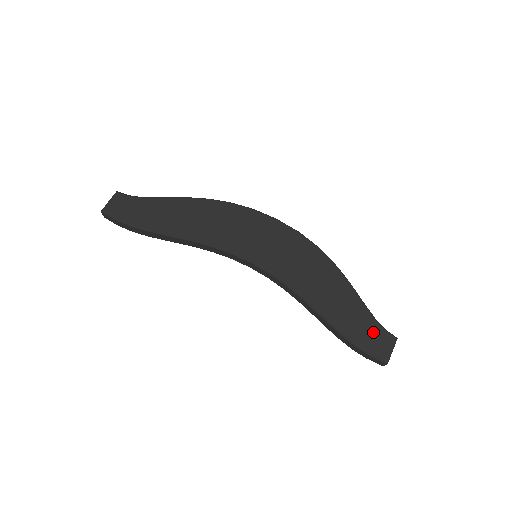
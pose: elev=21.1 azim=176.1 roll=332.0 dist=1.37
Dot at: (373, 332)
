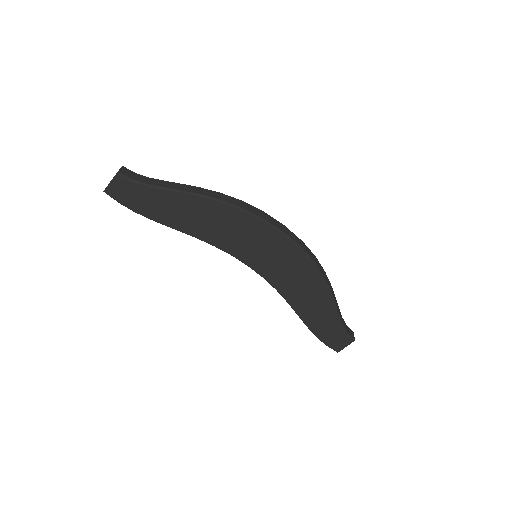
Dot at: (336, 334)
